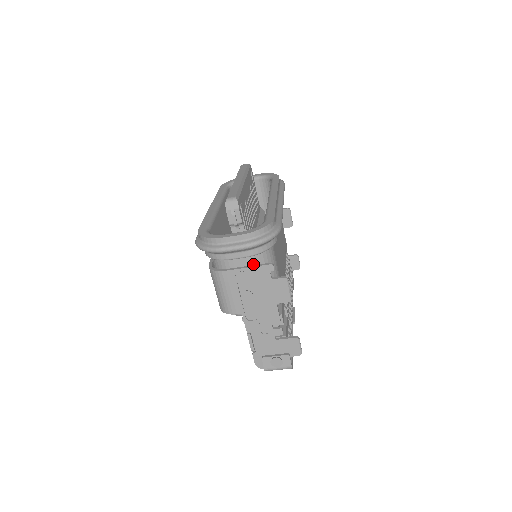
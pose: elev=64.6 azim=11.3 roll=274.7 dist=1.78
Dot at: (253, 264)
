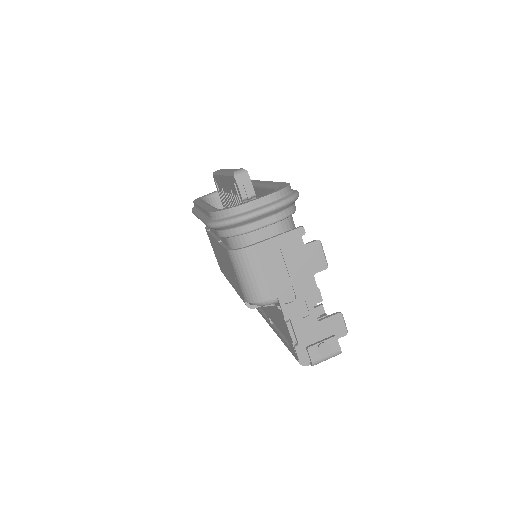
Dot at: (281, 232)
